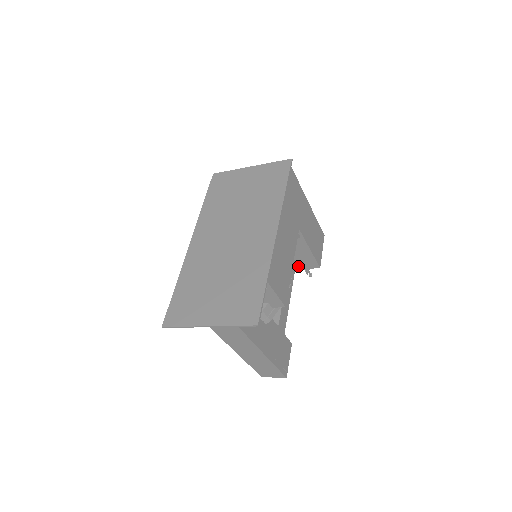
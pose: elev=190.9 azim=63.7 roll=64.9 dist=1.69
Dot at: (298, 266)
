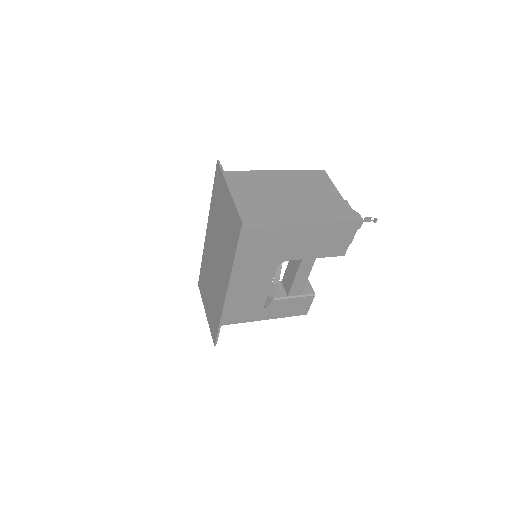
Dot at: occluded
